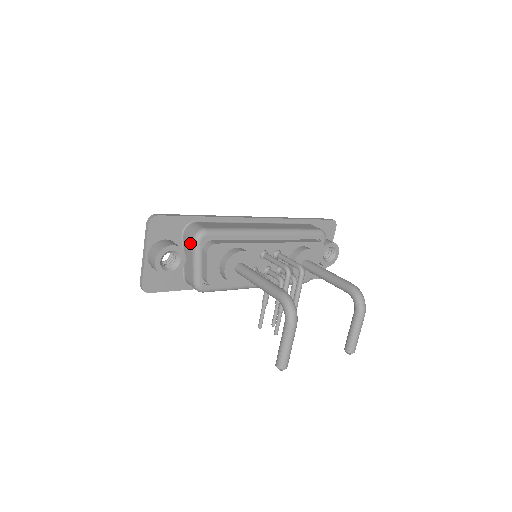
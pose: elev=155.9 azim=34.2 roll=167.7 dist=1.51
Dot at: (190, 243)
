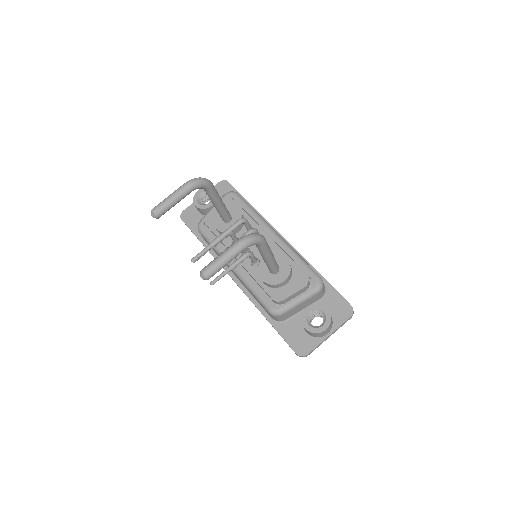
Dot at: occluded
